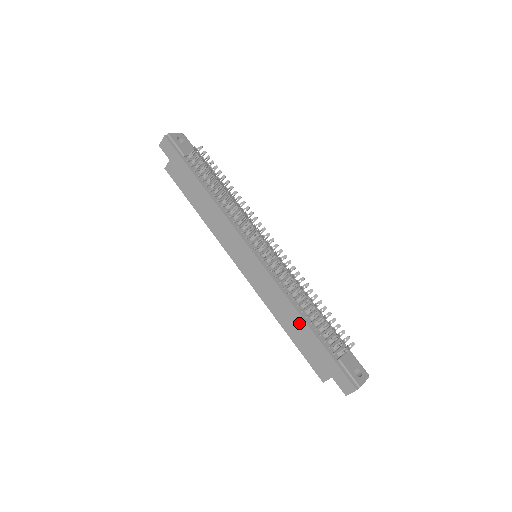
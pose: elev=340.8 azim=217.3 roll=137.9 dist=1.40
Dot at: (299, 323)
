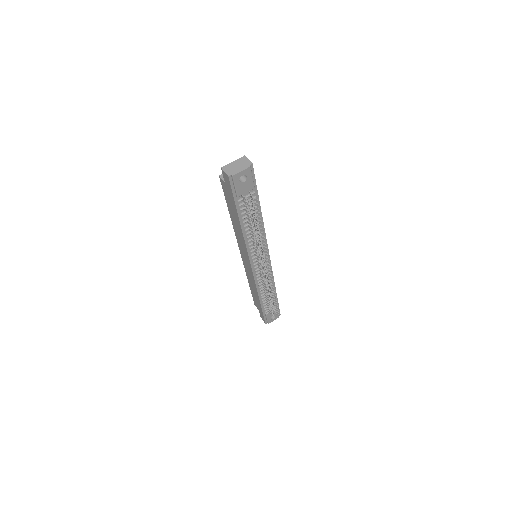
Dot at: (257, 295)
